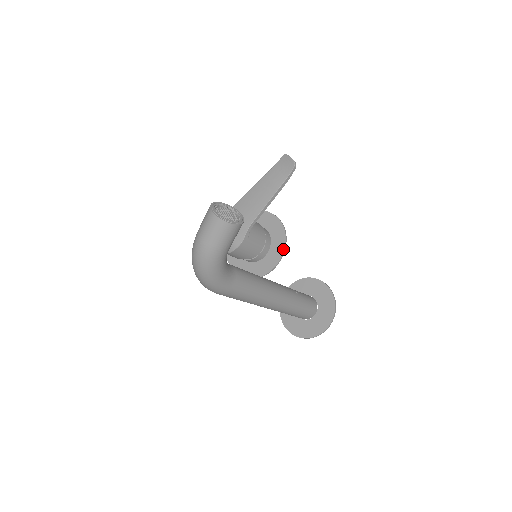
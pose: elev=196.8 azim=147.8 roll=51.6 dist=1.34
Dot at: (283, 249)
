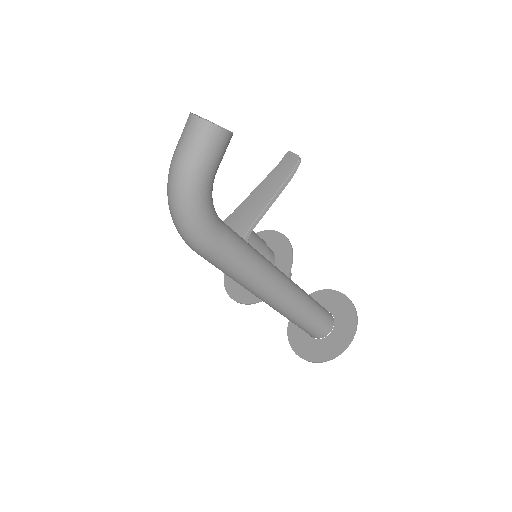
Dot at: (289, 265)
